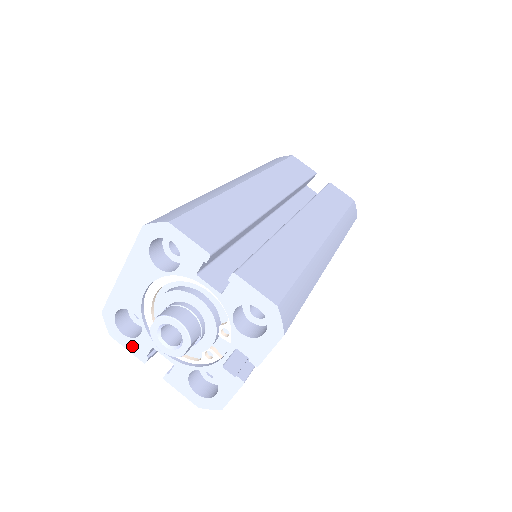
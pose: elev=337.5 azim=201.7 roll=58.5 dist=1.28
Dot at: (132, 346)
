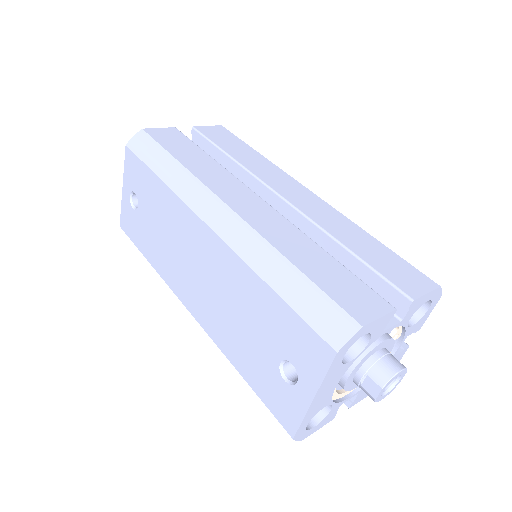
Dot at: (323, 424)
